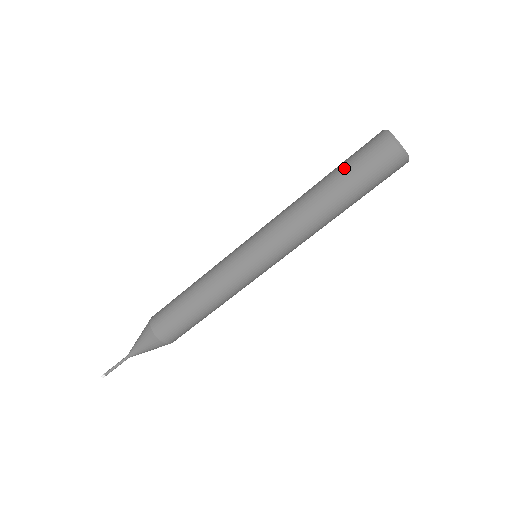
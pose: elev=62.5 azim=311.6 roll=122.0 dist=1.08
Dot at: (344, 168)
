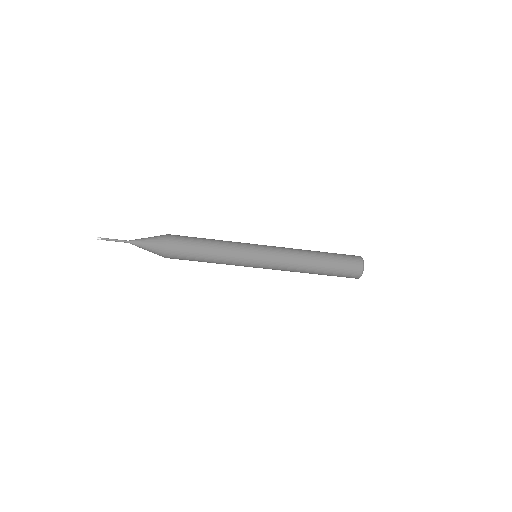
Dot at: (334, 256)
